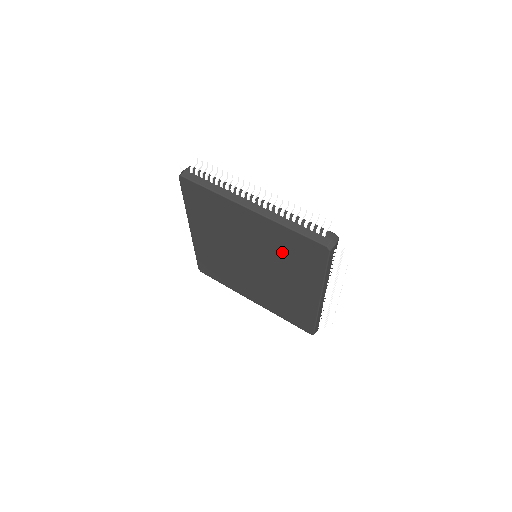
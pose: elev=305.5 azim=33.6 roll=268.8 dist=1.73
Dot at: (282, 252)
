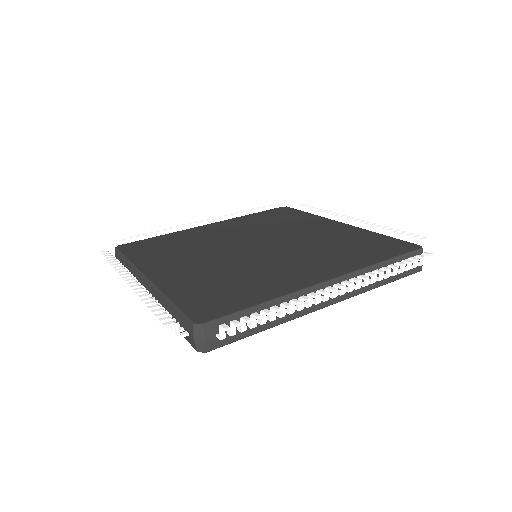
Dot at: occluded
